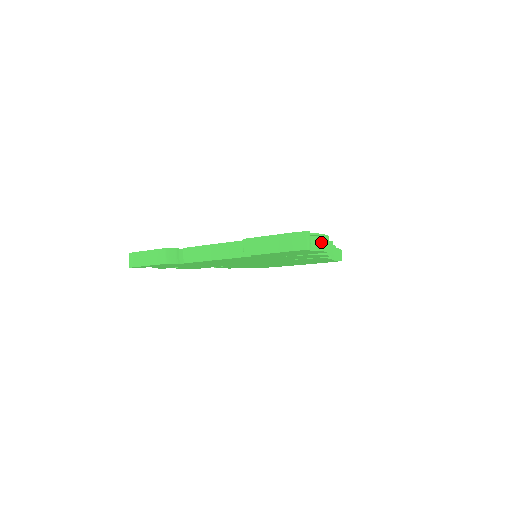
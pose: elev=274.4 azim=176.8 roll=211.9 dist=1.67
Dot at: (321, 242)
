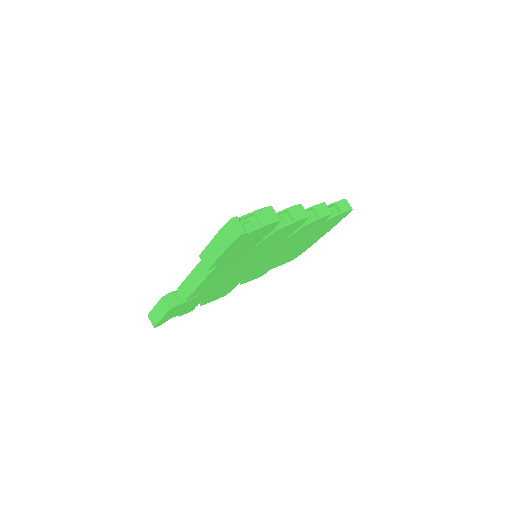
Dot at: (261, 217)
